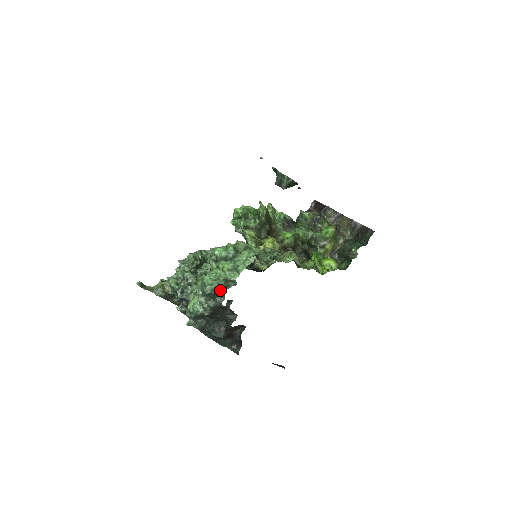
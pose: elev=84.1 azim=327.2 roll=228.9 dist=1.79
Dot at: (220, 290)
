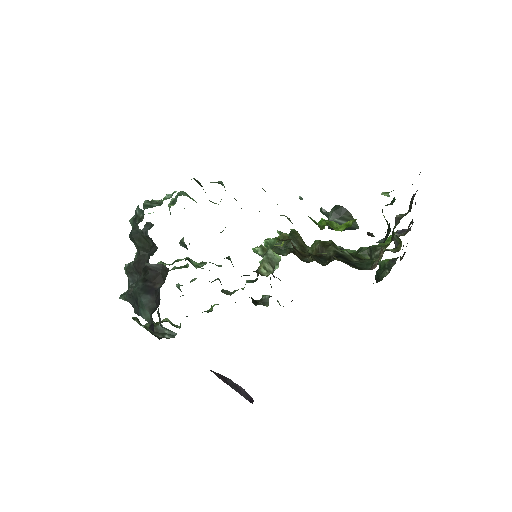
Dot at: (139, 208)
